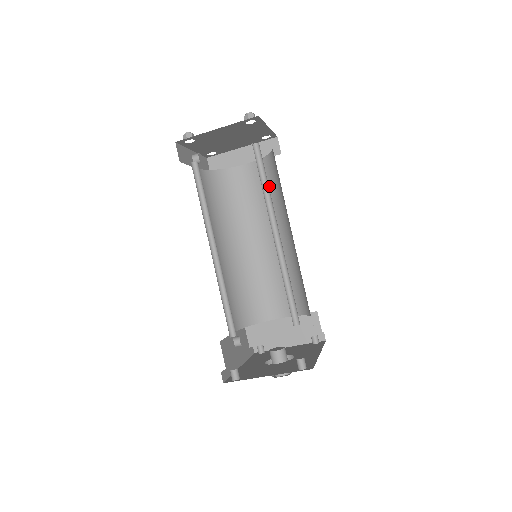
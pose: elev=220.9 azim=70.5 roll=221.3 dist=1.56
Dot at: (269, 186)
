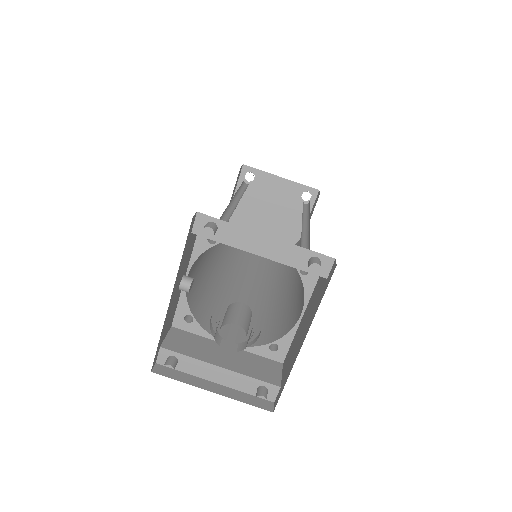
Dot at: (275, 266)
